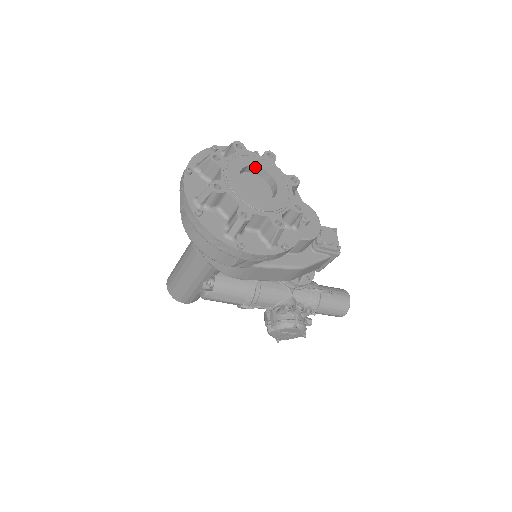
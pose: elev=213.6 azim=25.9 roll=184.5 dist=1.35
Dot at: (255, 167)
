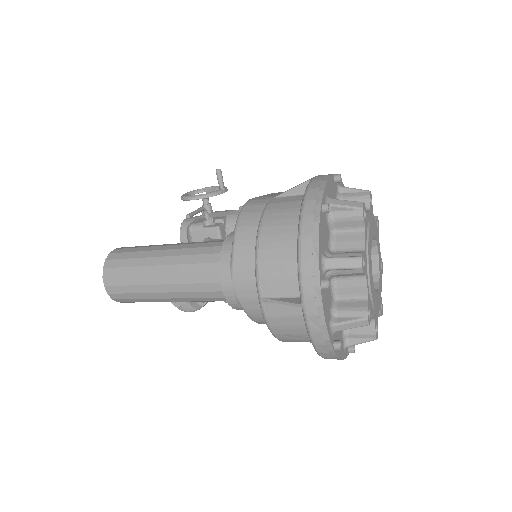
Dot at: occluded
